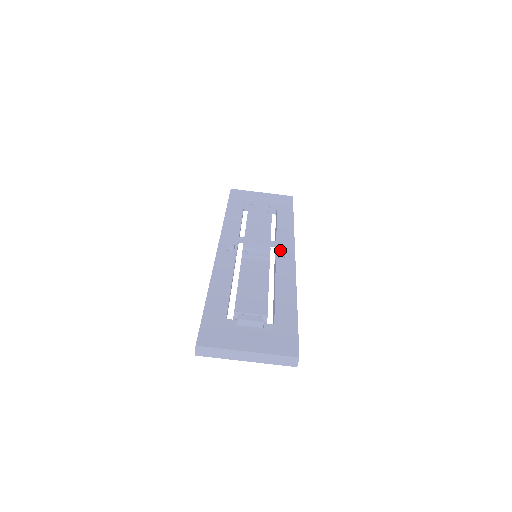
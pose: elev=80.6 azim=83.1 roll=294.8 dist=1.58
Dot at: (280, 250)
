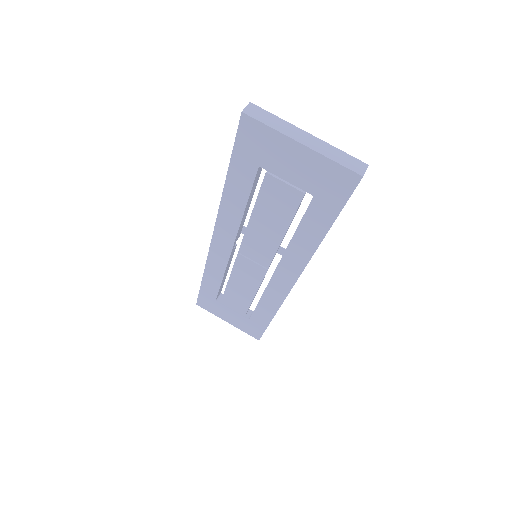
Dot at: occluded
